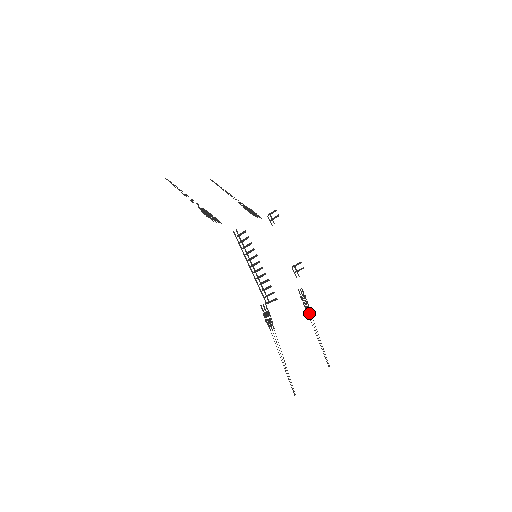
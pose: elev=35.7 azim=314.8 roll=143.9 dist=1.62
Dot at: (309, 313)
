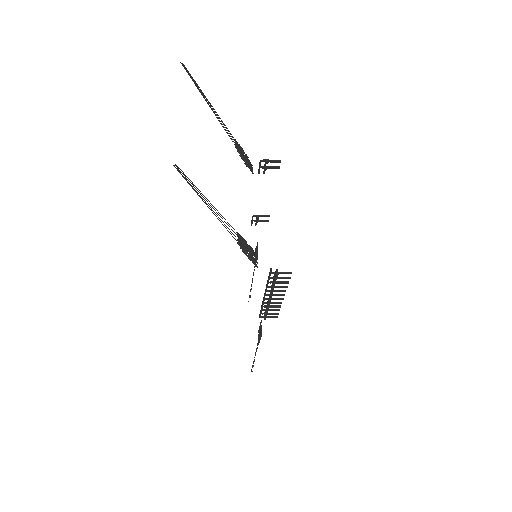
Dot at: (255, 266)
